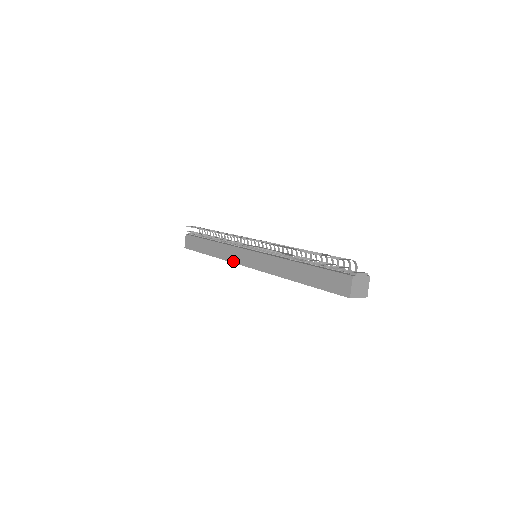
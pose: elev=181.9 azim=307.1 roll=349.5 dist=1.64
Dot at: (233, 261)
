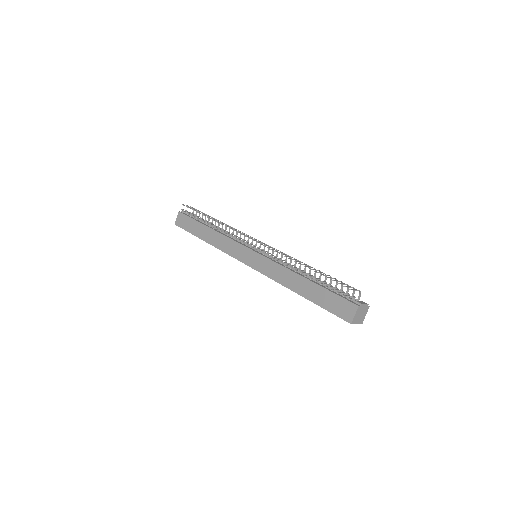
Dot at: (231, 255)
